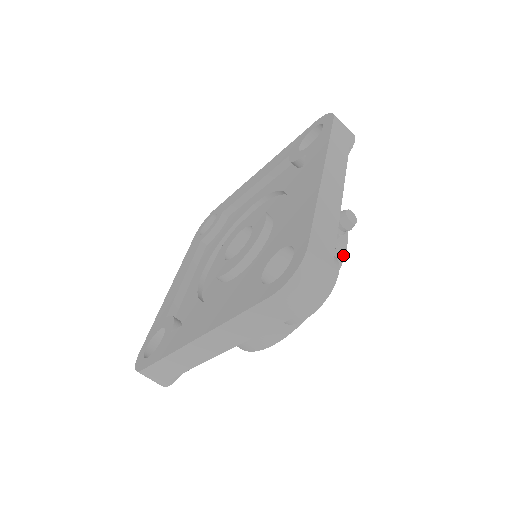
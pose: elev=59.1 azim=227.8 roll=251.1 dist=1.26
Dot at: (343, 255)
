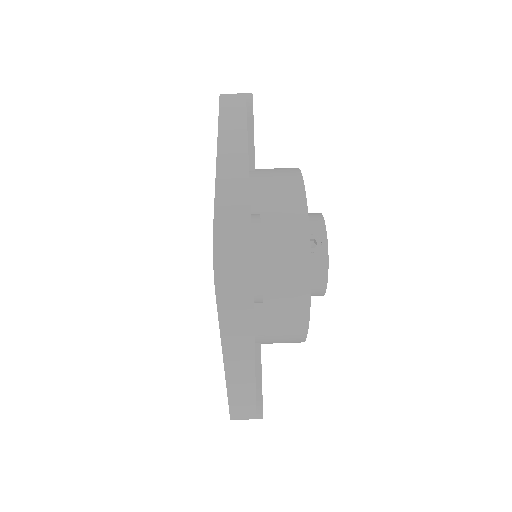
Dot at: occluded
